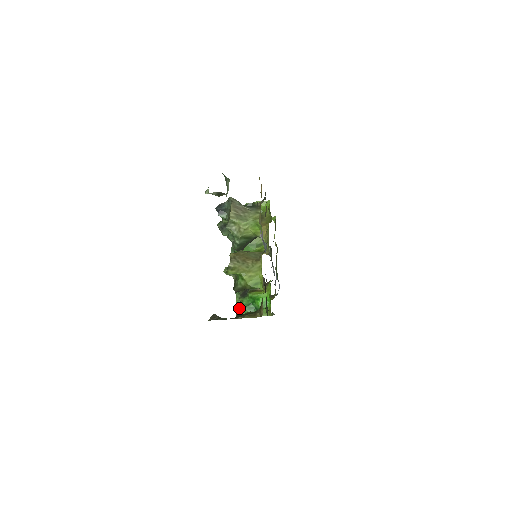
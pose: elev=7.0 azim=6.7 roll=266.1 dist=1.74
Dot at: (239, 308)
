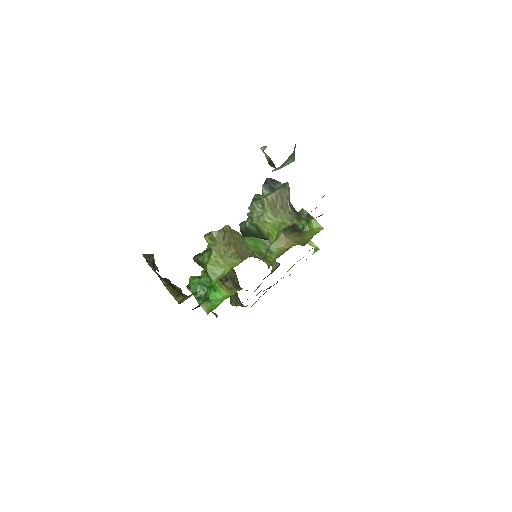
Dot at: (194, 278)
